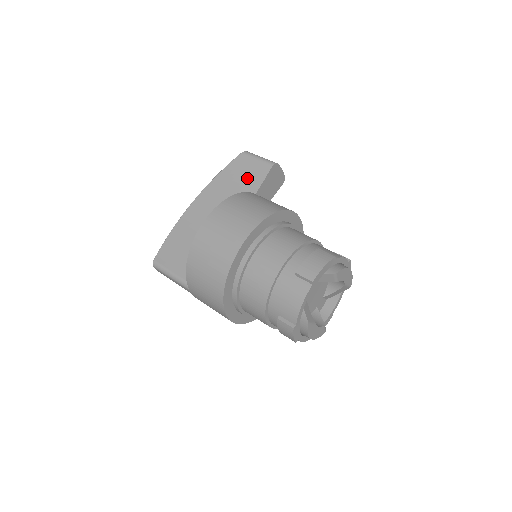
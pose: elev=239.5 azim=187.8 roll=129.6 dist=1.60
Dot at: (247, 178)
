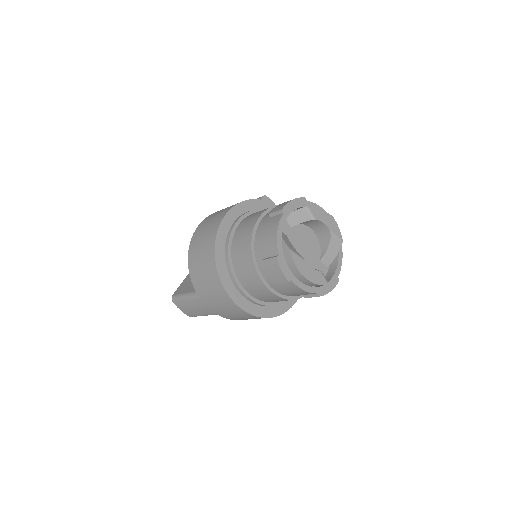
Dot at: occluded
